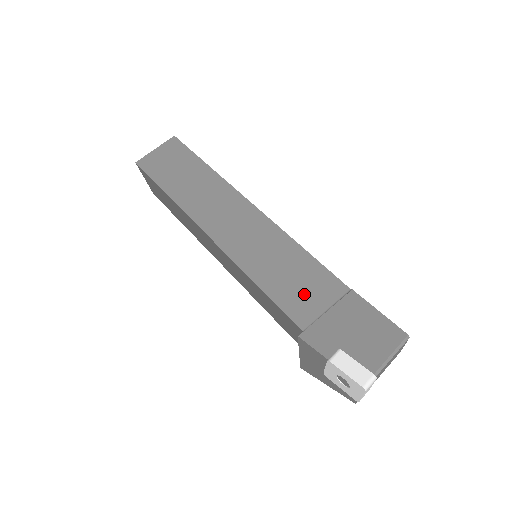
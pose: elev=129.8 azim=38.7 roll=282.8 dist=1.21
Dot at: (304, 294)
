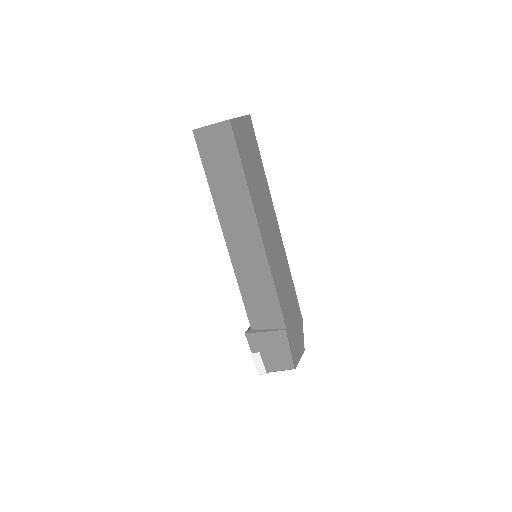
Dot at: (261, 313)
